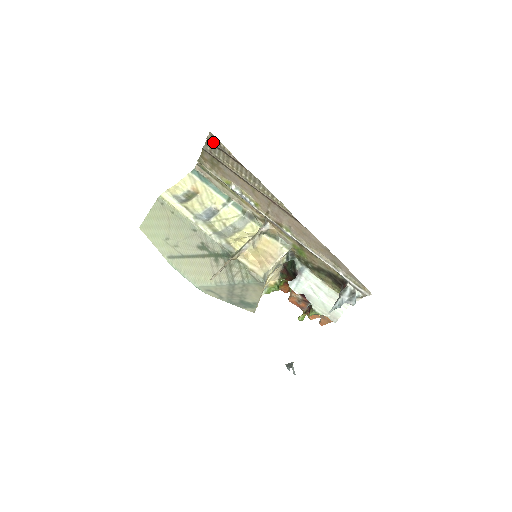
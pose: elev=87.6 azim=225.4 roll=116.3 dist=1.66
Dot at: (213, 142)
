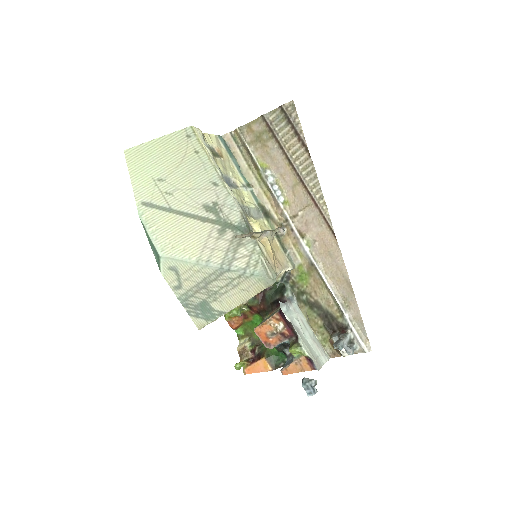
Dot at: (288, 112)
